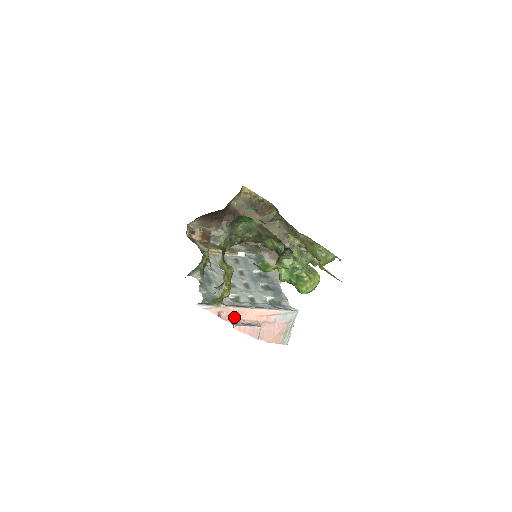
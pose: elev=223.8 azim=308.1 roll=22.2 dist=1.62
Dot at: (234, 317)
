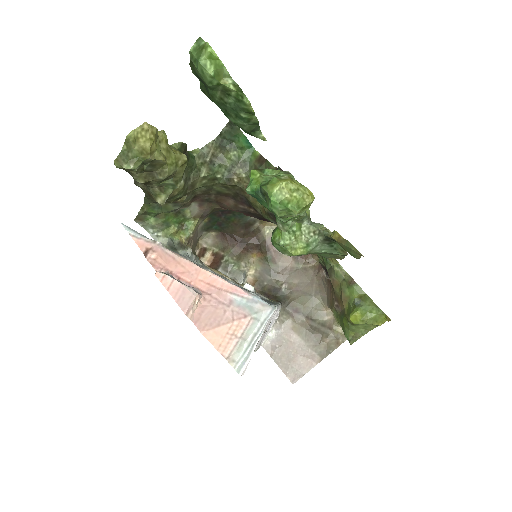
Dot at: (167, 266)
